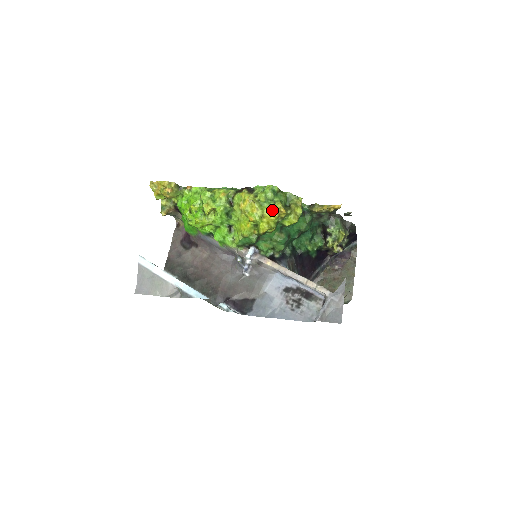
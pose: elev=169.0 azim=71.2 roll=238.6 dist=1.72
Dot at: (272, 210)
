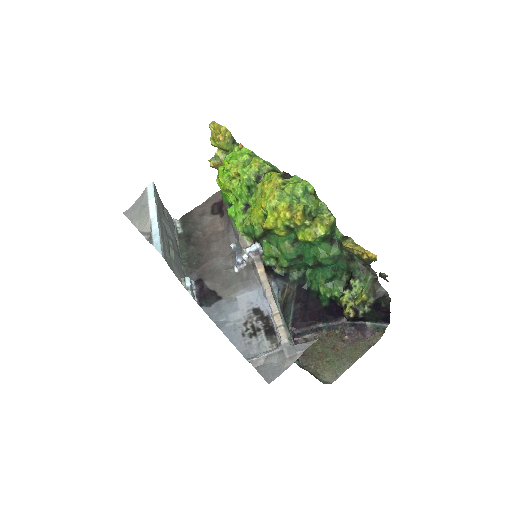
Dot at: (289, 208)
